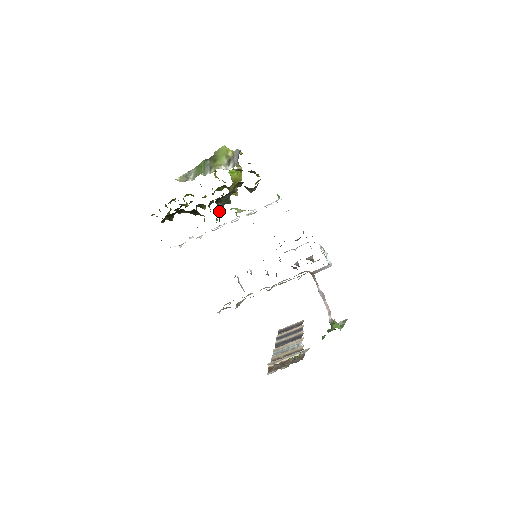
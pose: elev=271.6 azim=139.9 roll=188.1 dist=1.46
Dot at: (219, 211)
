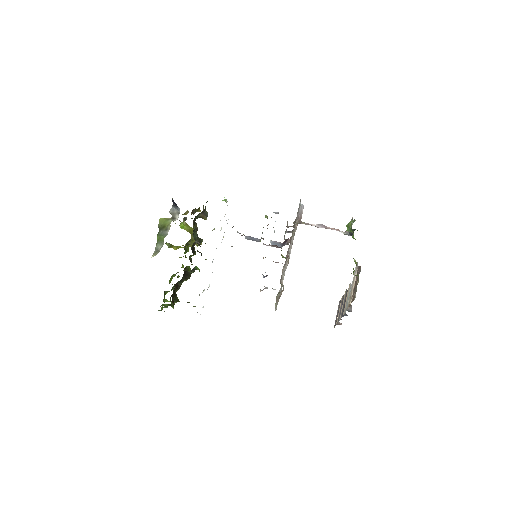
Dot at: occluded
